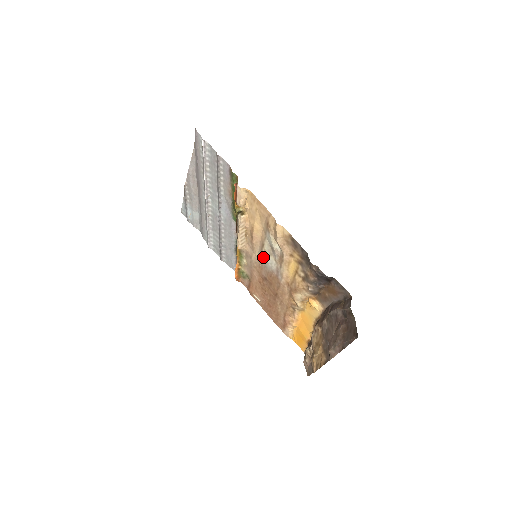
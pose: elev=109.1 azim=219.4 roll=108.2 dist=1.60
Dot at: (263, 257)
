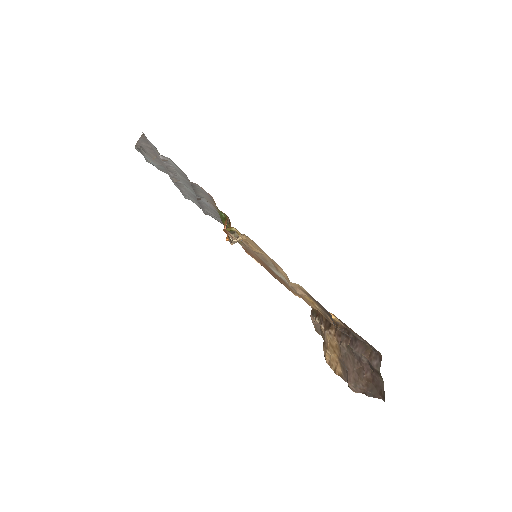
Dot at: (266, 263)
